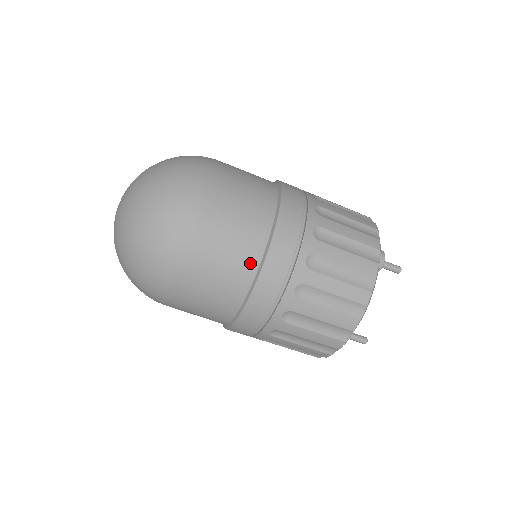
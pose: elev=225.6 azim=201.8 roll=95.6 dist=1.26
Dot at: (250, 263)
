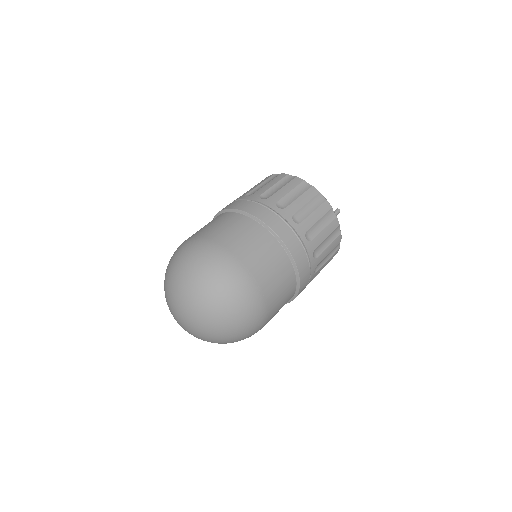
Dot at: (251, 224)
